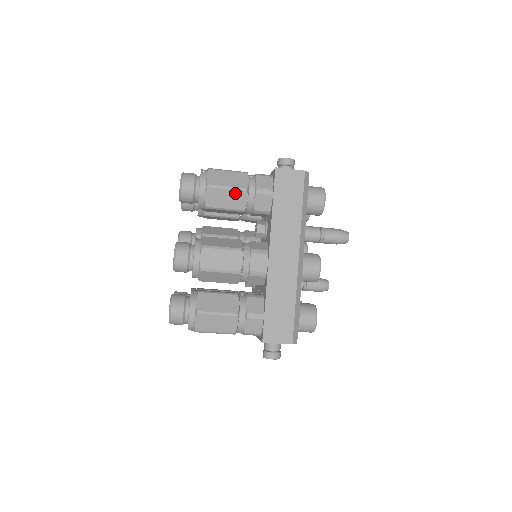
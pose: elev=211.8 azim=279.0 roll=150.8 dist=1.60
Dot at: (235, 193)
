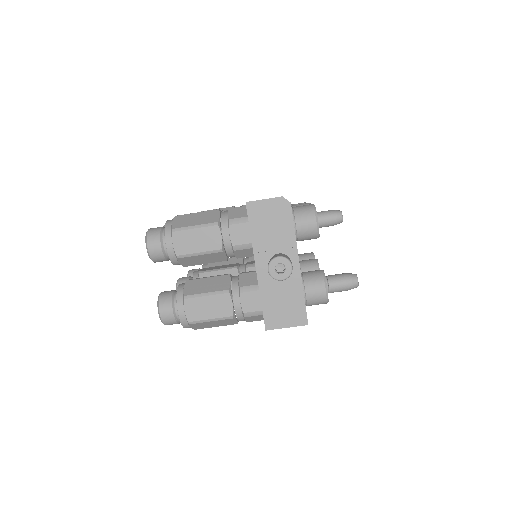
Dot at: (224, 209)
